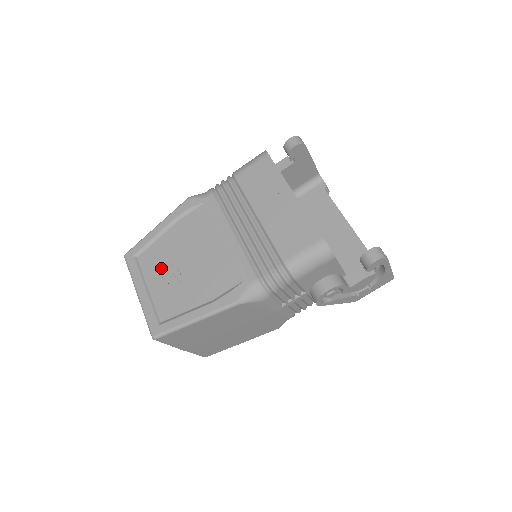
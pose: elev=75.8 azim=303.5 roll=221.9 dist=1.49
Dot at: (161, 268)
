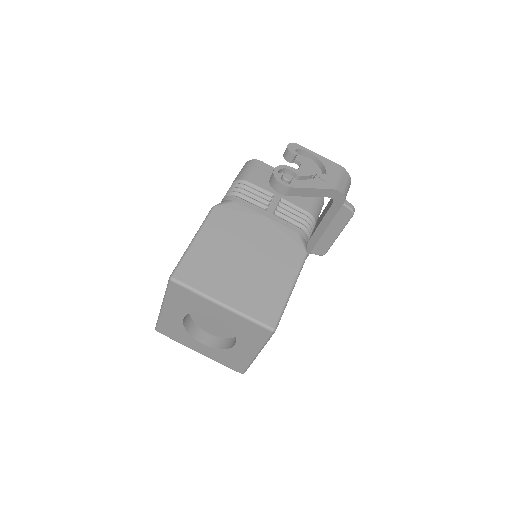
Dot at: occluded
